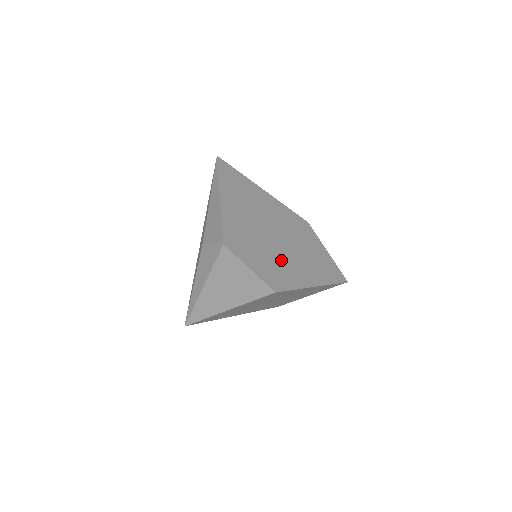
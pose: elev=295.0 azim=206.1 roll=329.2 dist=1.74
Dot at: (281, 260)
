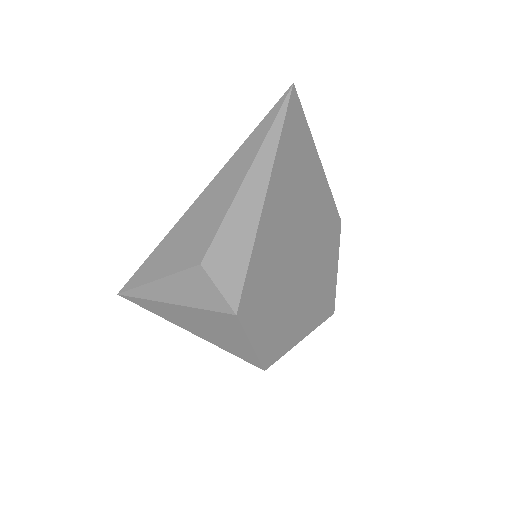
Dot at: (289, 311)
